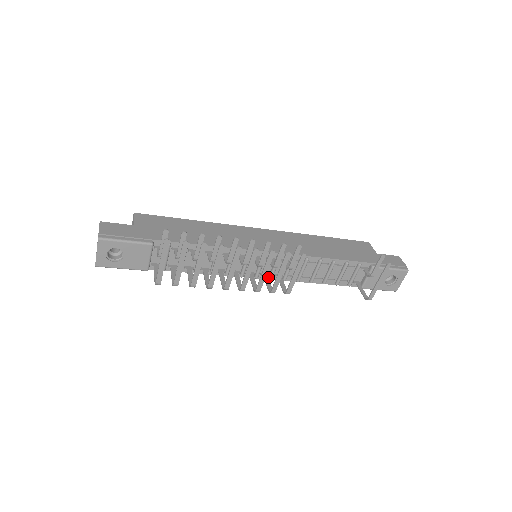
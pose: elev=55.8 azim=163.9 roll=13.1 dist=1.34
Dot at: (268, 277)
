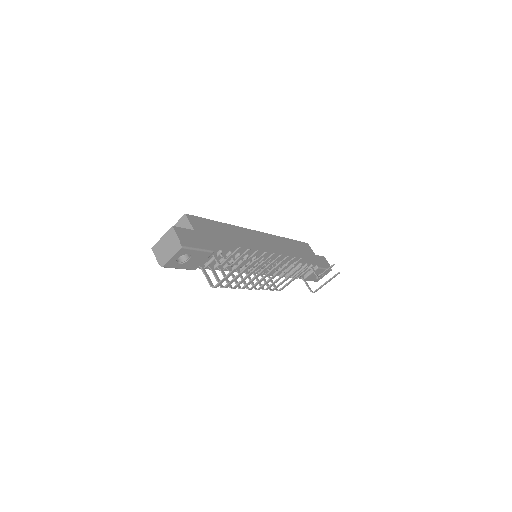
Dot at: occluded
